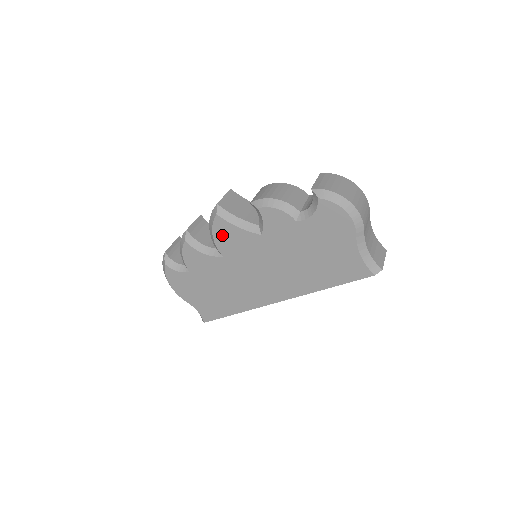
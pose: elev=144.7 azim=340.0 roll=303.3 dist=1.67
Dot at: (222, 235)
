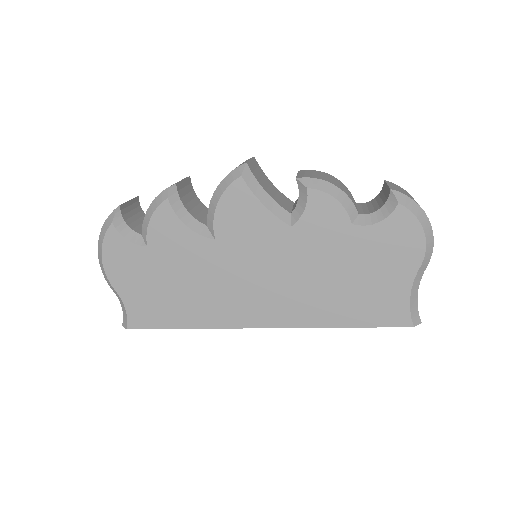
Dot at: (232, 208)
